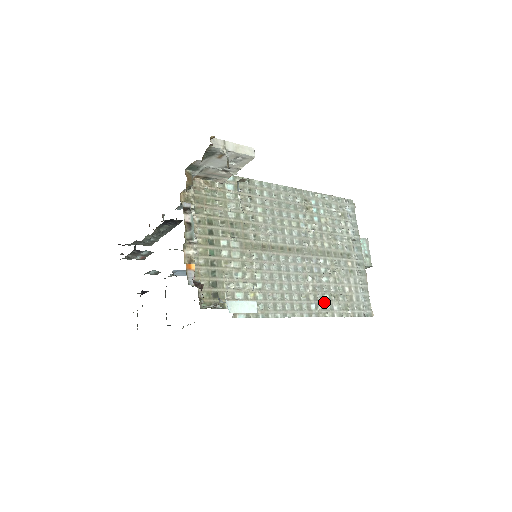
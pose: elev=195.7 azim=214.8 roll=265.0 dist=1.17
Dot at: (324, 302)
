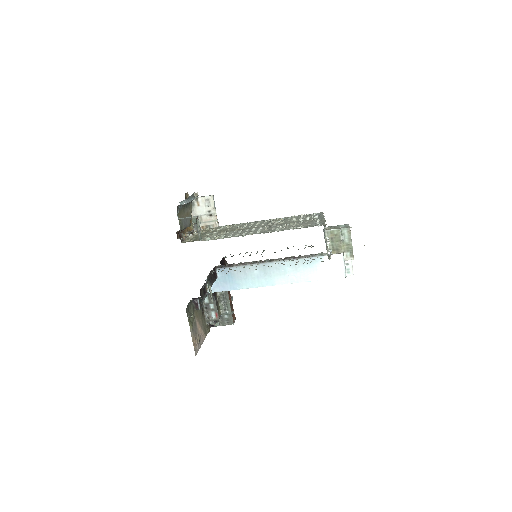
Dot at: occluded
